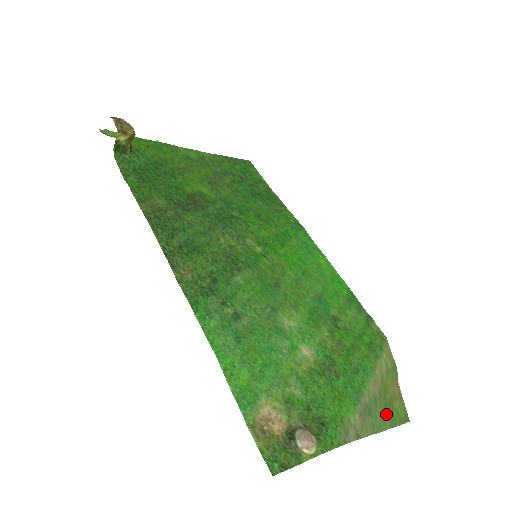
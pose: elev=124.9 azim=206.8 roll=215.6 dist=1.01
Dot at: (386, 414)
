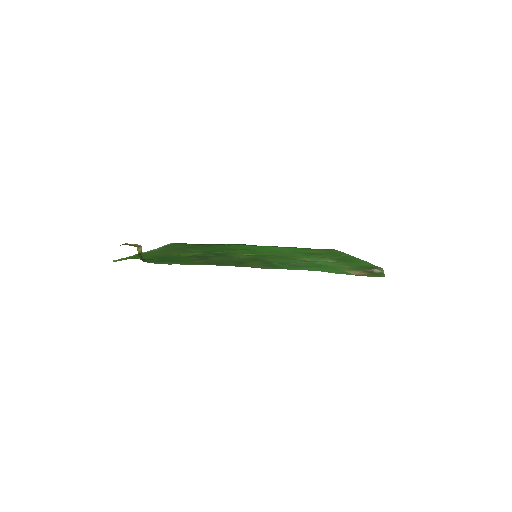
Dot at: occluded
